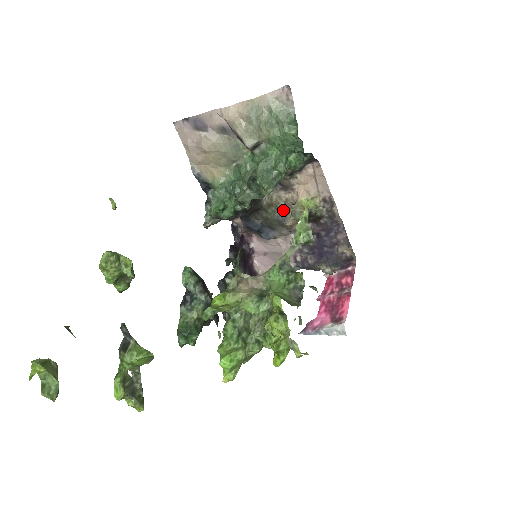
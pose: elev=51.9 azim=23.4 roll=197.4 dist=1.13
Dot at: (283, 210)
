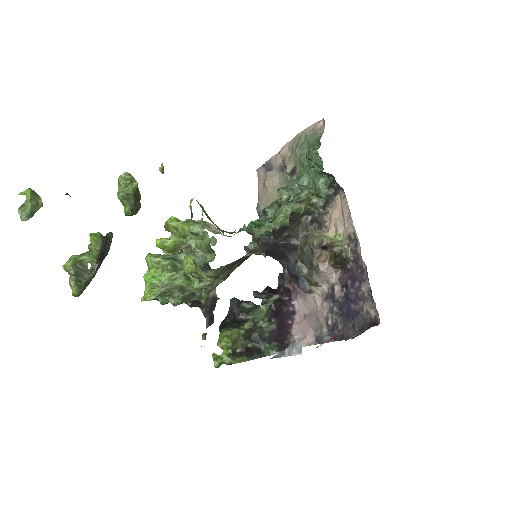
Dot at: occluded
